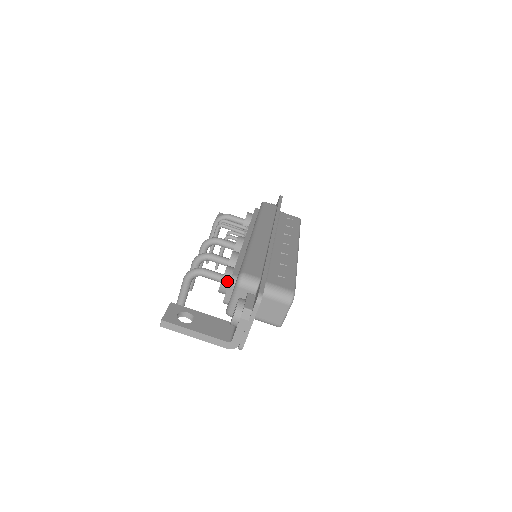
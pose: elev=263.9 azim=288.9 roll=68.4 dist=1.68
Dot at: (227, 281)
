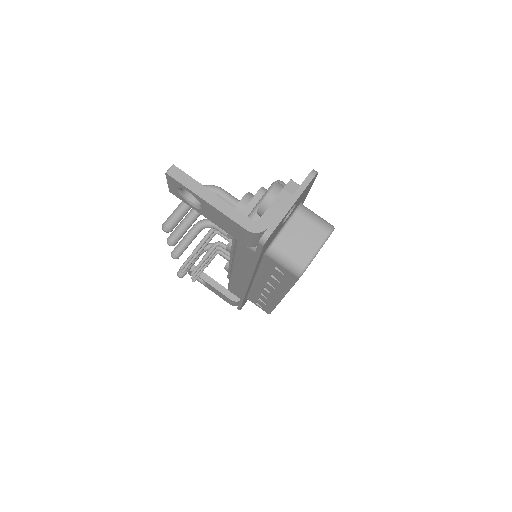
Dot at: (251, 198)
